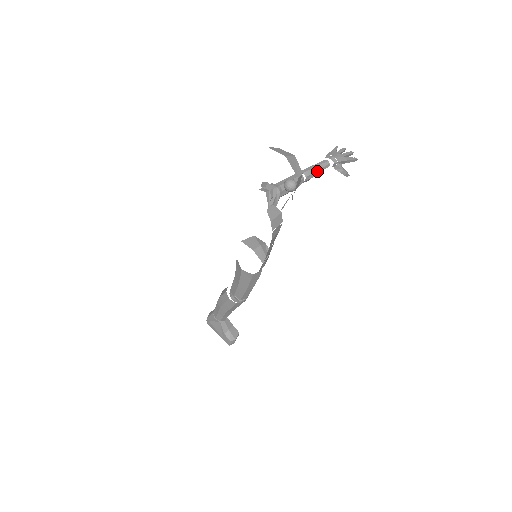
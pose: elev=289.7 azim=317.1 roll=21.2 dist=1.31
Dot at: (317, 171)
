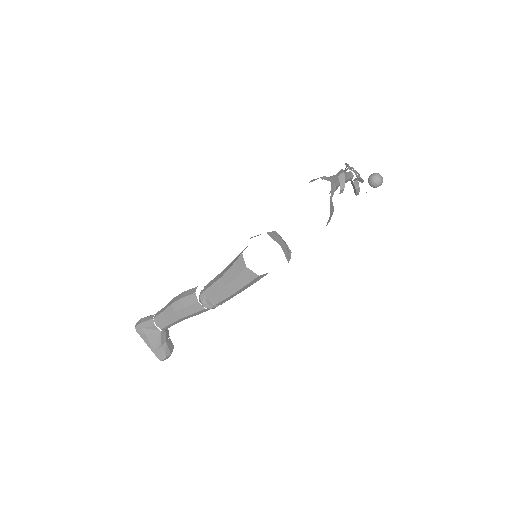
Dot at: (347, 179)
